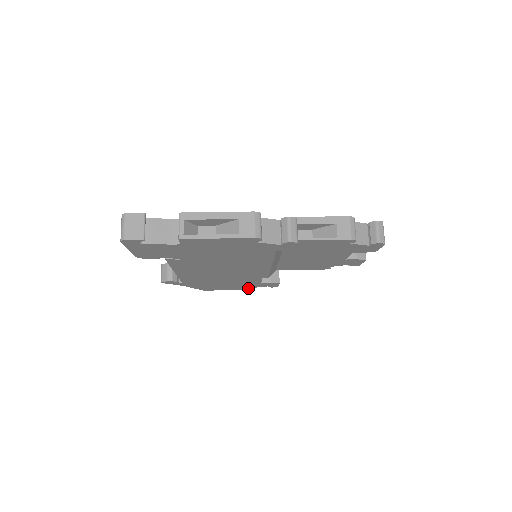
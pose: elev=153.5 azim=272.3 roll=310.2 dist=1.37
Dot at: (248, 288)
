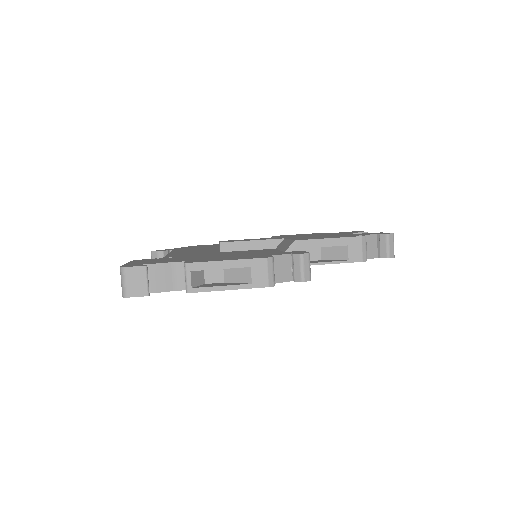
Dot at: occluded
